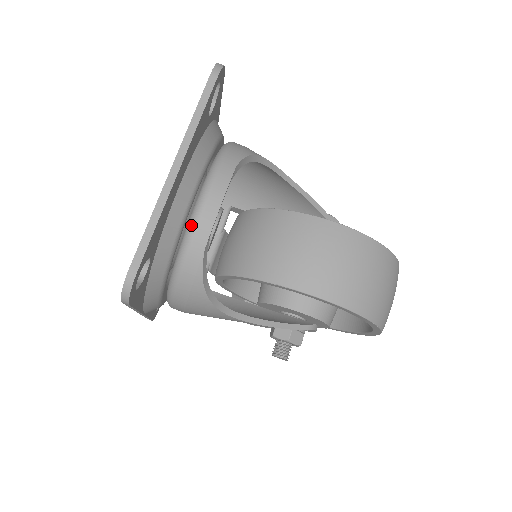
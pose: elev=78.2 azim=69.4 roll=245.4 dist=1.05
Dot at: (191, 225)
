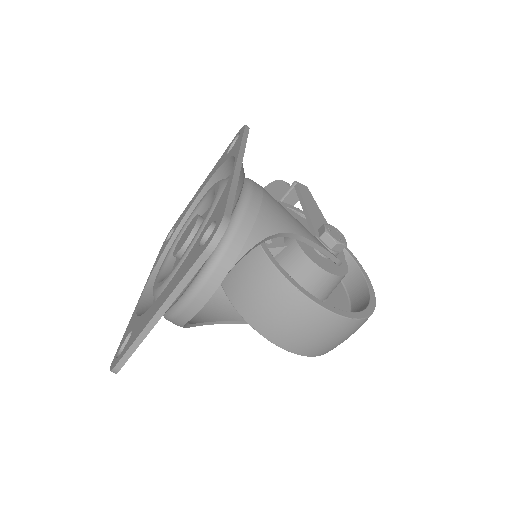
Dot at: (177, 309)
